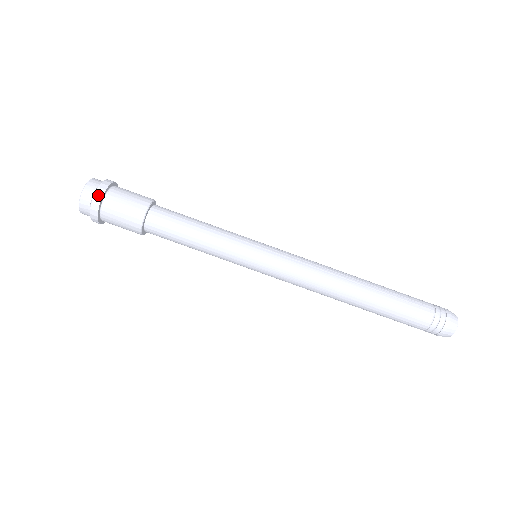
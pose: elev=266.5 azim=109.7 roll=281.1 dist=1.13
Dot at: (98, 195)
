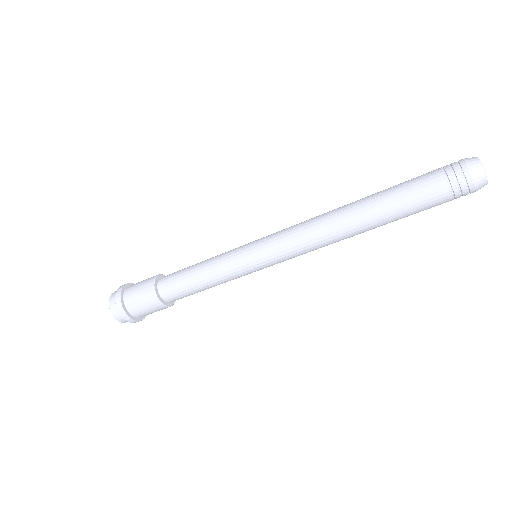
Dot at: occluded
